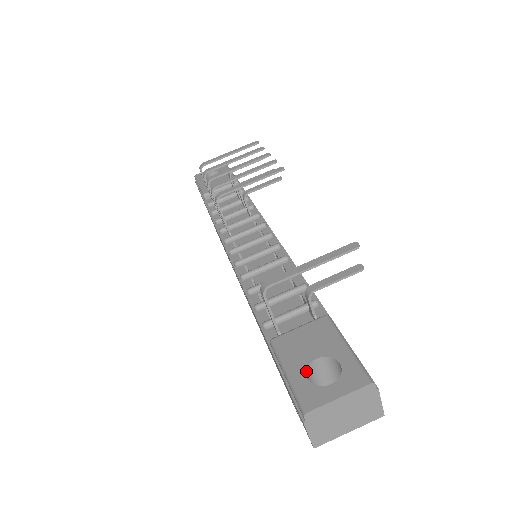
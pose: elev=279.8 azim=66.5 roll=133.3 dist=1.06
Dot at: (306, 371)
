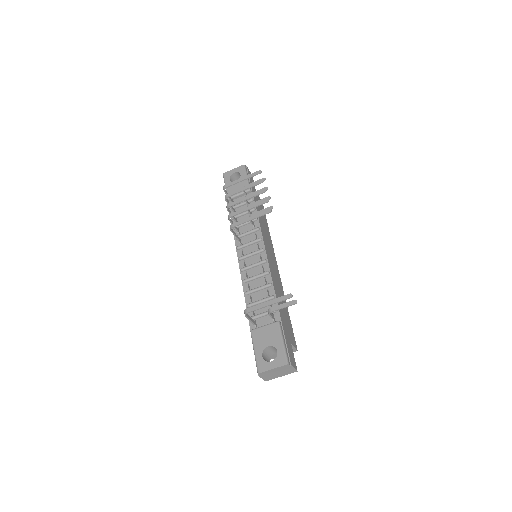
Dot at: (263, 352)
